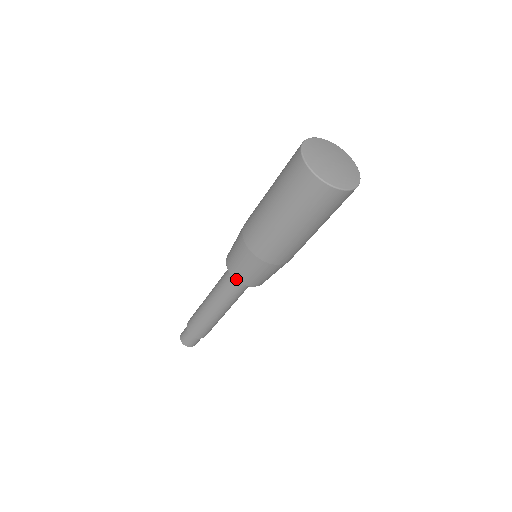
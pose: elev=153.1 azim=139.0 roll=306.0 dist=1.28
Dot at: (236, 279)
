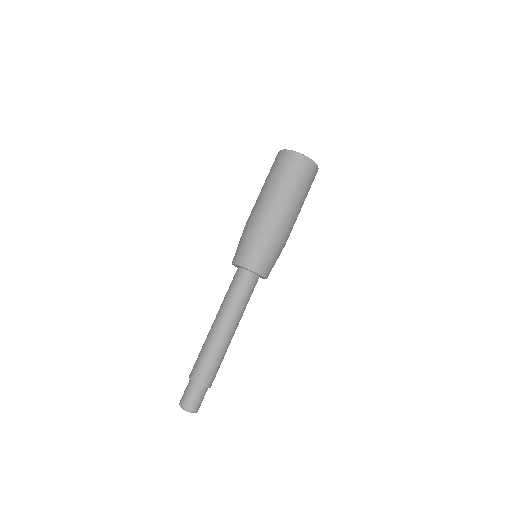
Dot at: (251, 269)
